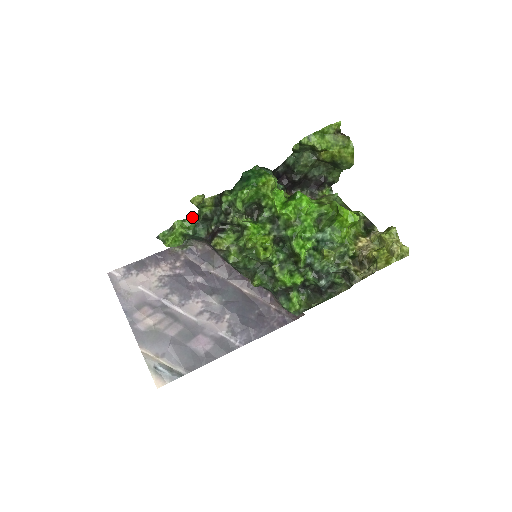
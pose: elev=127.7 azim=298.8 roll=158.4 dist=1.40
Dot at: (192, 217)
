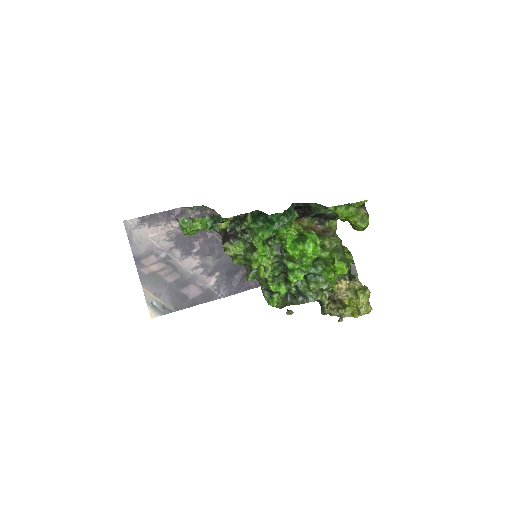
Dot at: (212, 215)
